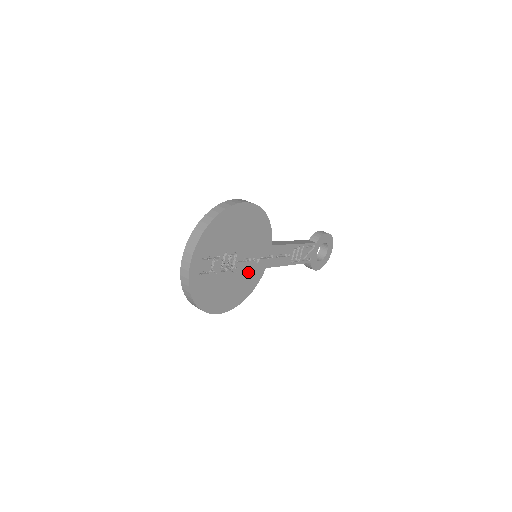
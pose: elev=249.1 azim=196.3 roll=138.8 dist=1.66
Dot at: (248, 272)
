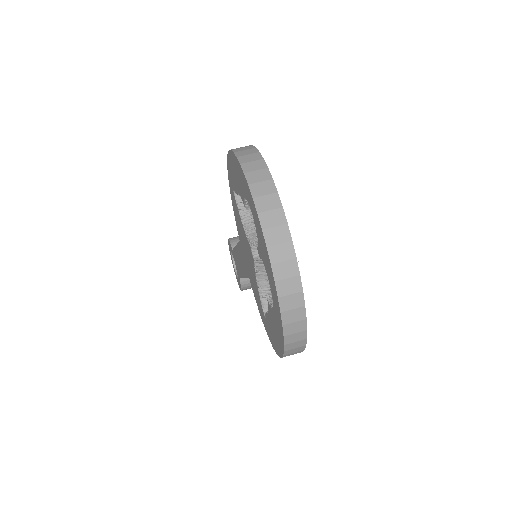
Dot at: occluded
